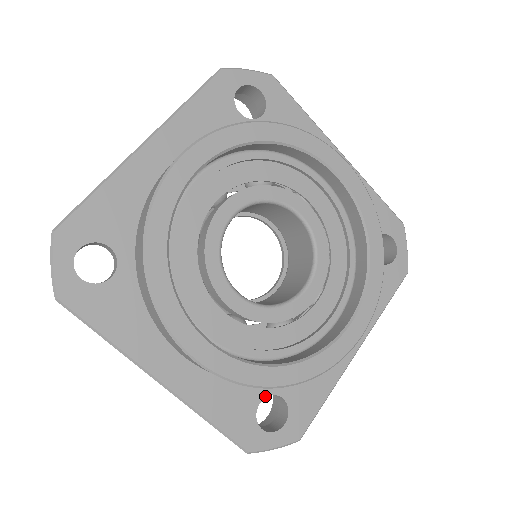
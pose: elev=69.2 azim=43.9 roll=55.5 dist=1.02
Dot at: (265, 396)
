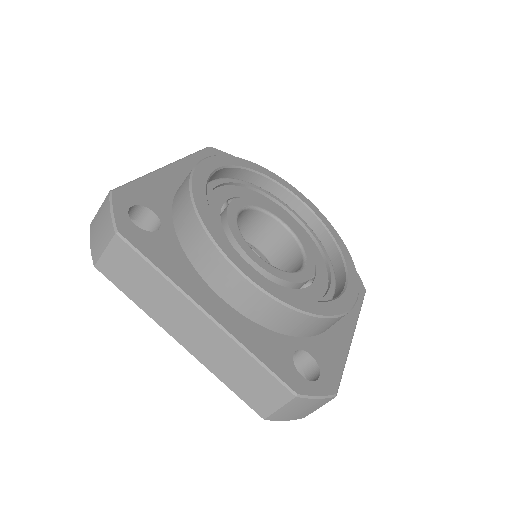
Dot at: (296, 349)
